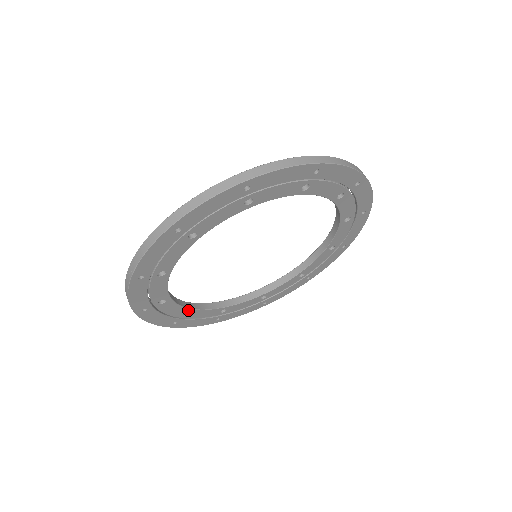
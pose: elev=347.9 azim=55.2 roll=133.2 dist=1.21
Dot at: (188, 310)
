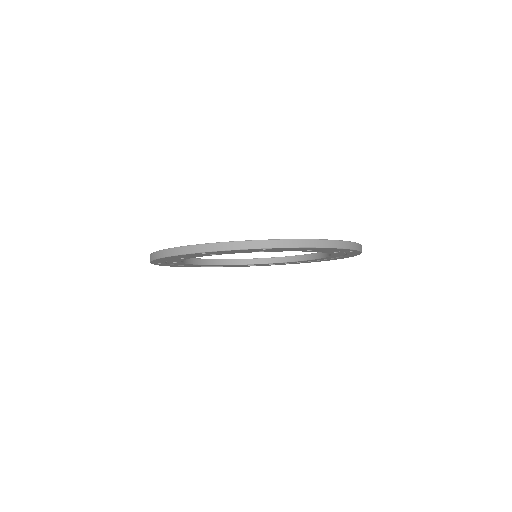
Dot at: (179, 262)
